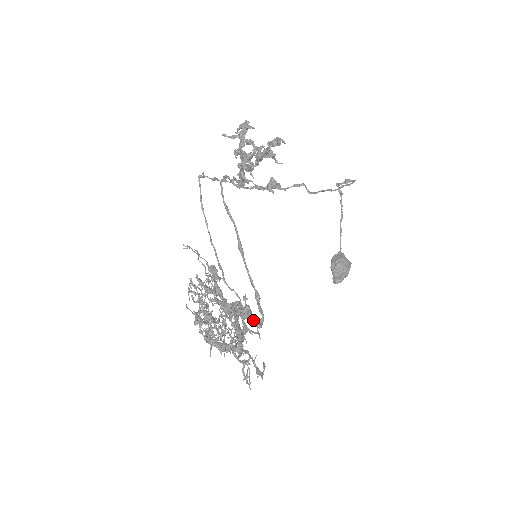
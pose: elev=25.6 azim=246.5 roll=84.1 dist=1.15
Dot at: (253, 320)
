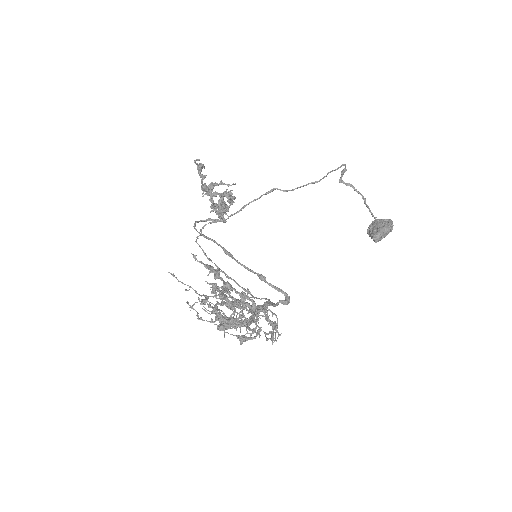
Dot at: (210, 268)
